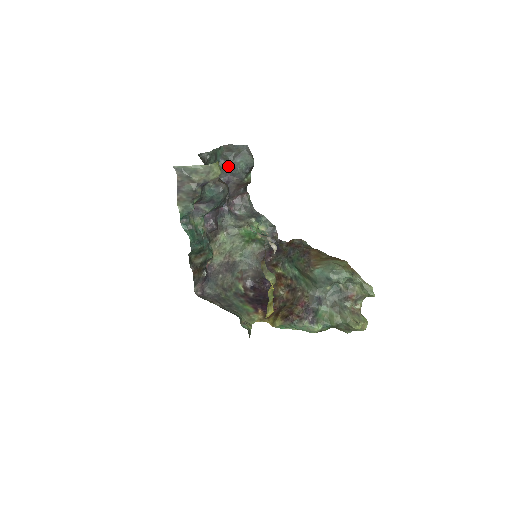
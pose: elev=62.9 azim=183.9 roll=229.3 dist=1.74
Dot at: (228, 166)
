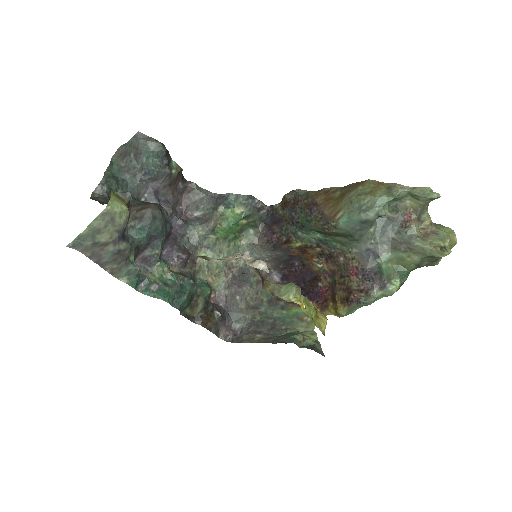
Dot at: (139, 175)
